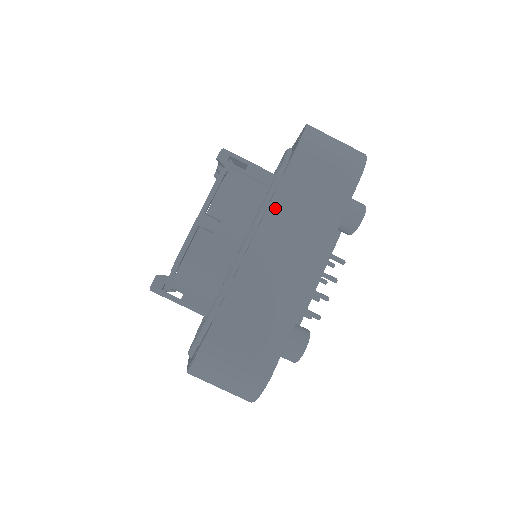
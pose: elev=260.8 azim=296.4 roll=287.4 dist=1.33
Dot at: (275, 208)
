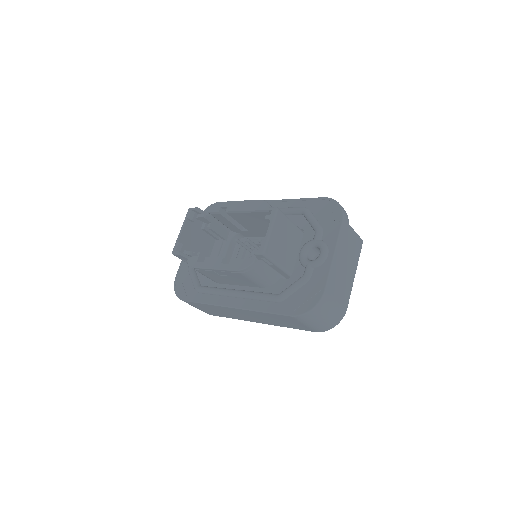
Dot at: (253, 312)
